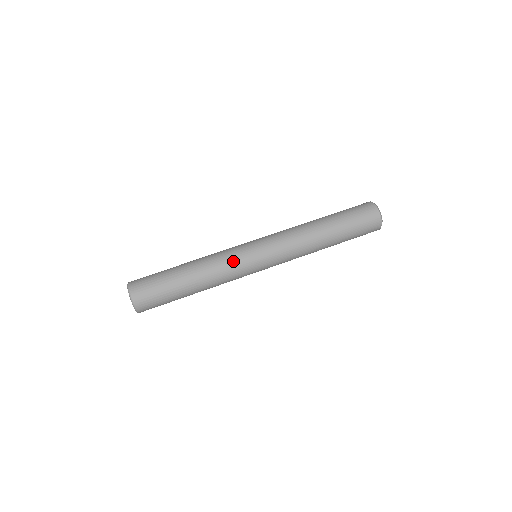
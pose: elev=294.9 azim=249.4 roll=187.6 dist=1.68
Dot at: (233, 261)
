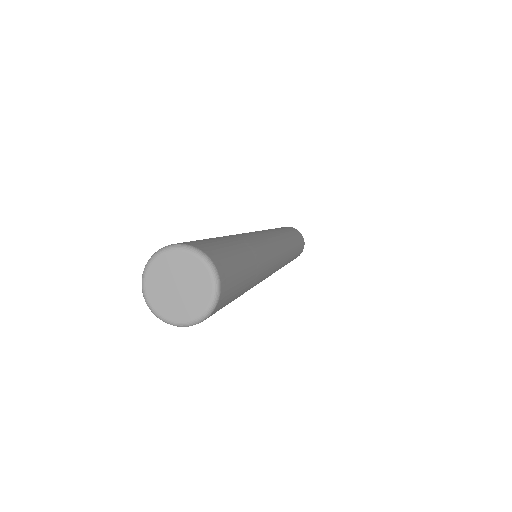
Dot at: (266, 243)
